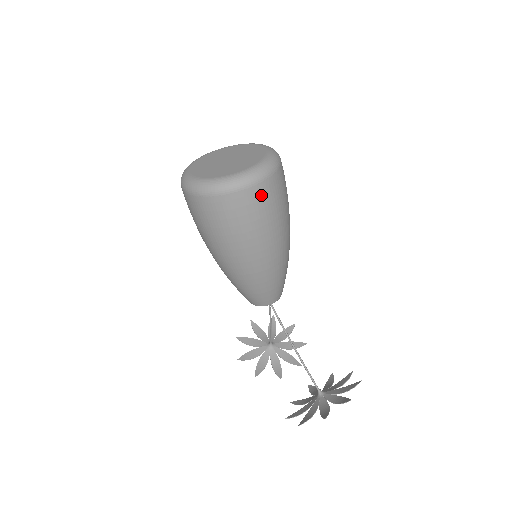
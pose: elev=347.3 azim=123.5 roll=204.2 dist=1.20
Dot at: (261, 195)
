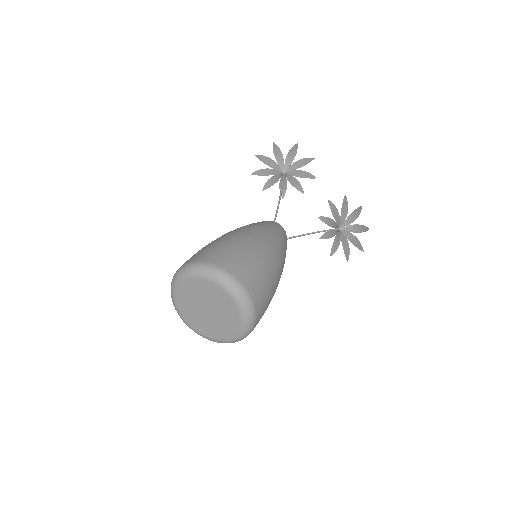
Dot at: occluded
